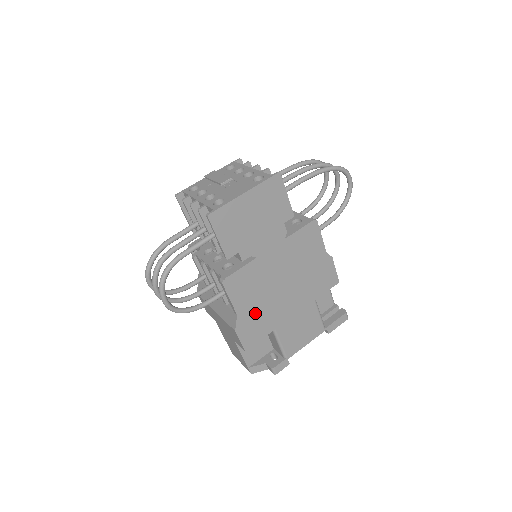
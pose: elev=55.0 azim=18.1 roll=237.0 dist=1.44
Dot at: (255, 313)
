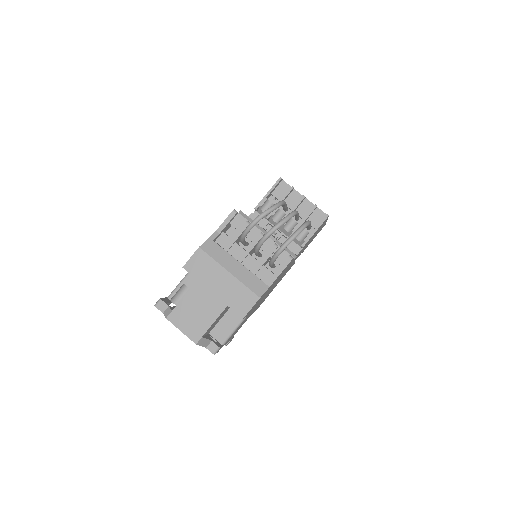
Dot at: occluded
